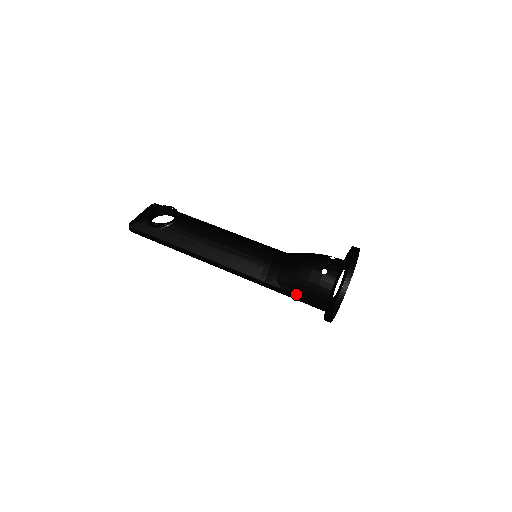
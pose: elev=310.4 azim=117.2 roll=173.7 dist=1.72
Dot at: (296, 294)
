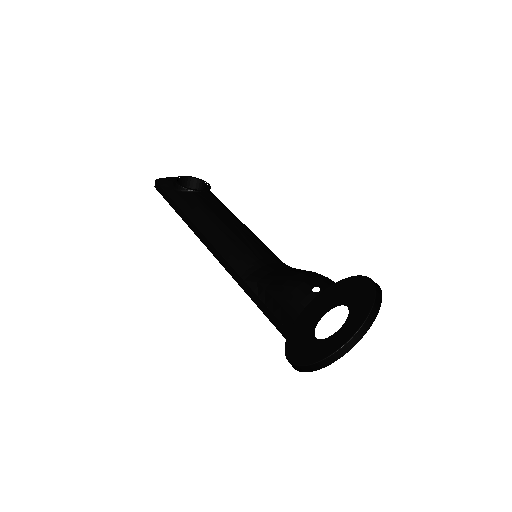
Dot at: (270, 308)
